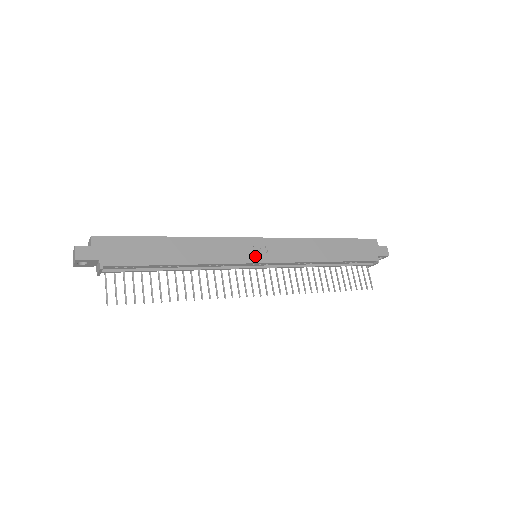
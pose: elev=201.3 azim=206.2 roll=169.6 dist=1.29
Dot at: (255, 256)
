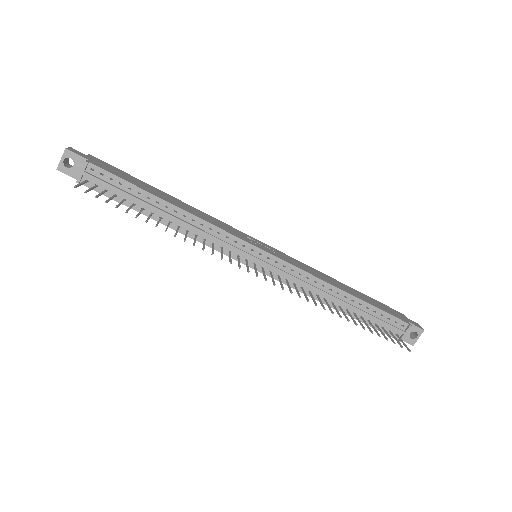
Dot at: (255, 244)
